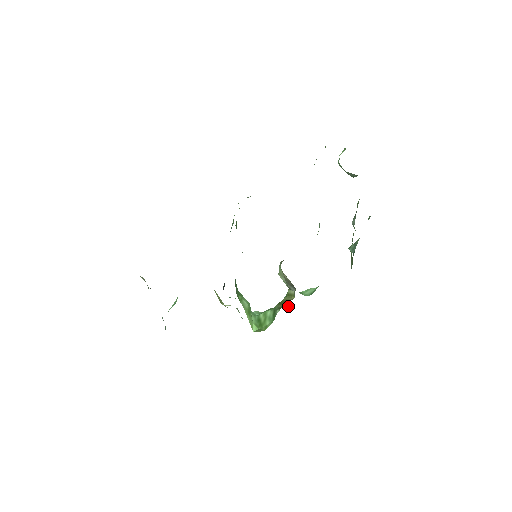
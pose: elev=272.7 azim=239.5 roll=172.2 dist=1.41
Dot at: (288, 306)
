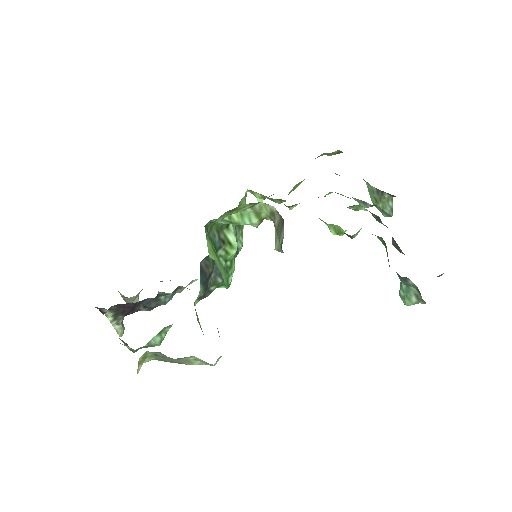
Dot at: occluded
